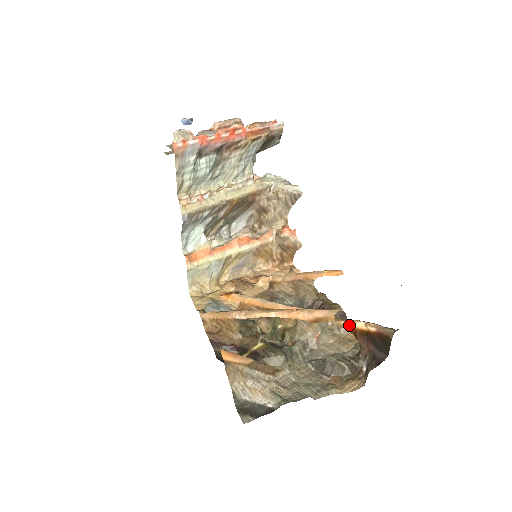
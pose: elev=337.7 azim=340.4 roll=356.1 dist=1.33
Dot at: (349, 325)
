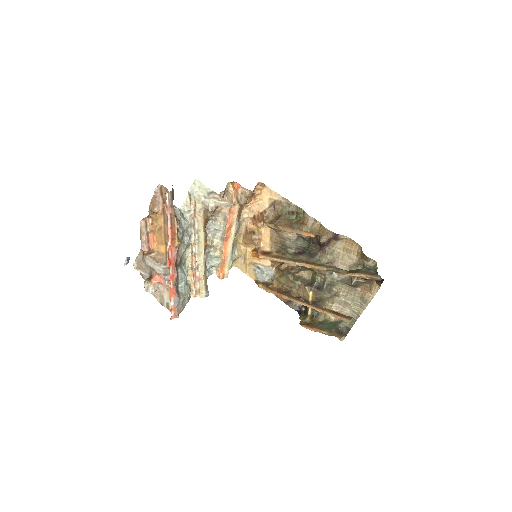
Dot at: occluded
